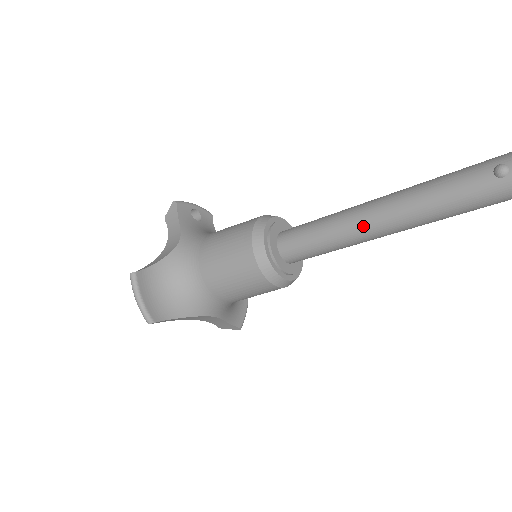
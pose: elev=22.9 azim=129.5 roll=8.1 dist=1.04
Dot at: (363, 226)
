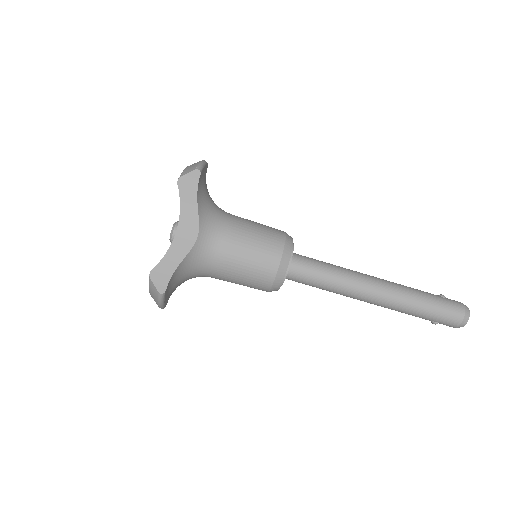
Dot at: (361, 274)
